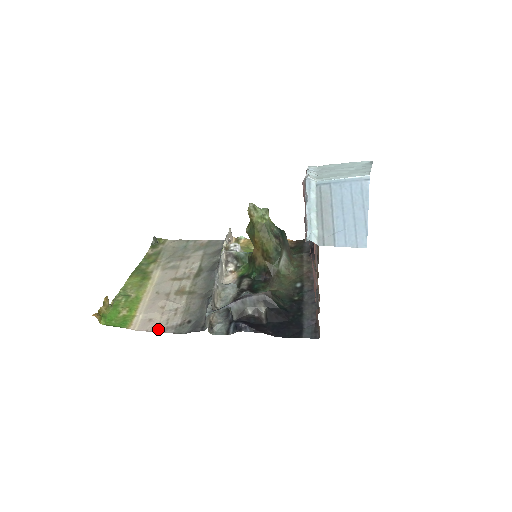
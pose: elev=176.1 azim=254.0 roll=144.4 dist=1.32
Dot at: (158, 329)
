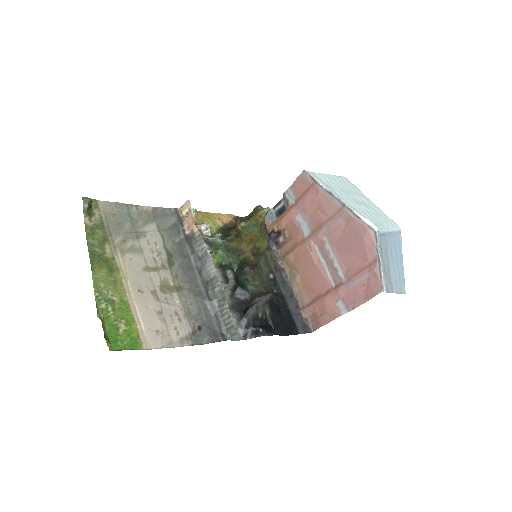
Dot at: (173, 343)
